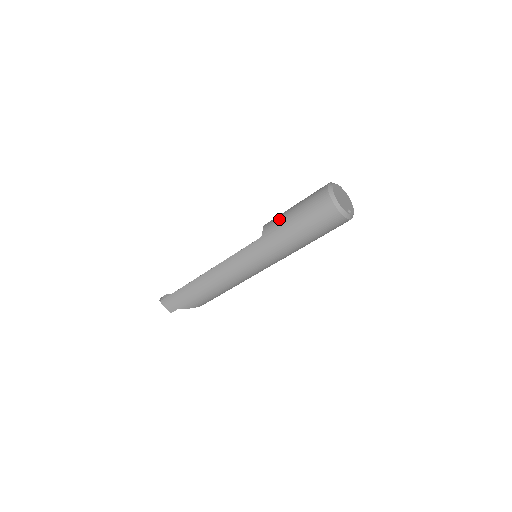
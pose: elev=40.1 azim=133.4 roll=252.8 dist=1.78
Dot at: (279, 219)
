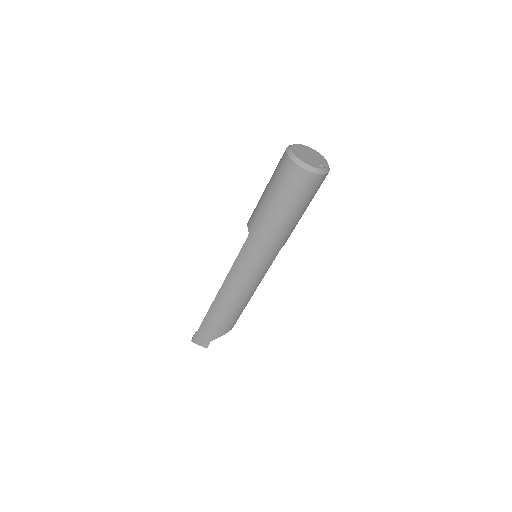
Dot at: (257, 208)
